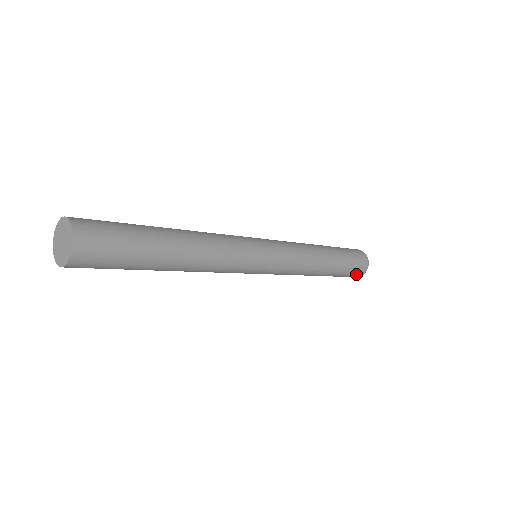
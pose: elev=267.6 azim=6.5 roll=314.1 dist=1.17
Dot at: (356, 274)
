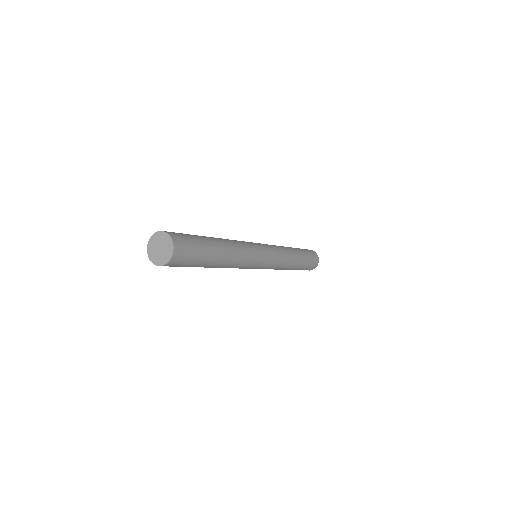
Dot at: occluded
